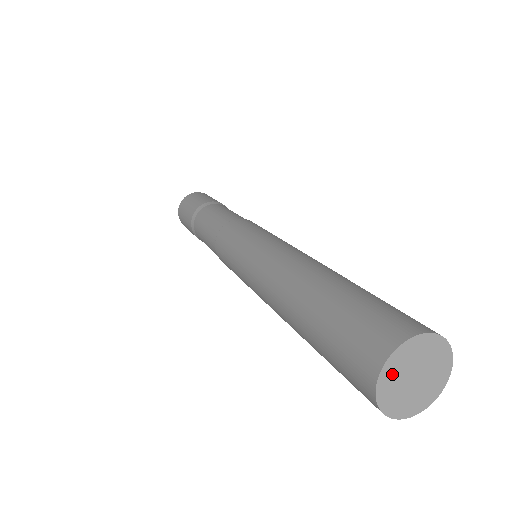
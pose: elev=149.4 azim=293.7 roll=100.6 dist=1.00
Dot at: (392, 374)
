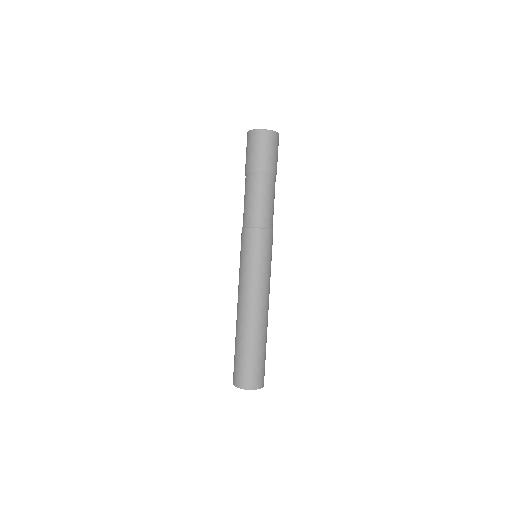
Dot at: occluded
